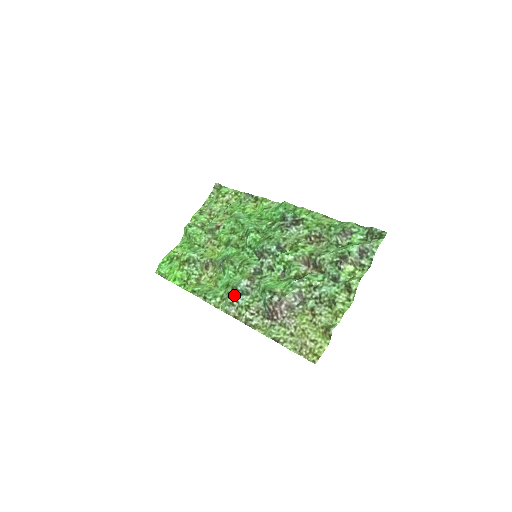
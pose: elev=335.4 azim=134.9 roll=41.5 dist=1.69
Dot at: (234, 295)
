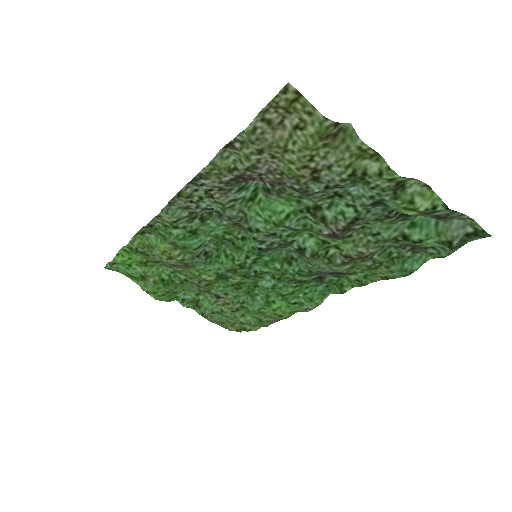
Dot at: (200, 211)
